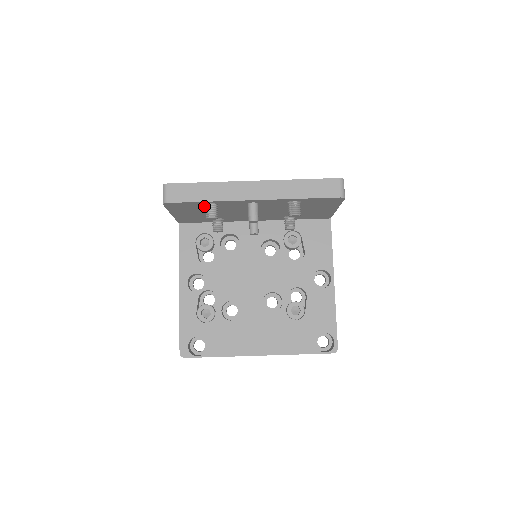
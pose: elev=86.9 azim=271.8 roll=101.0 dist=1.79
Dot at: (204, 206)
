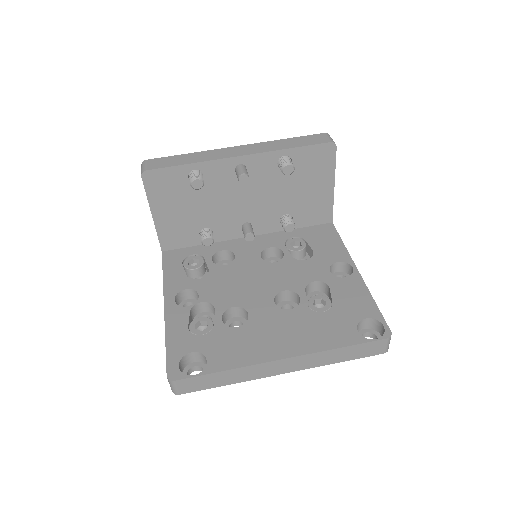
Dot at: (188, 182)
